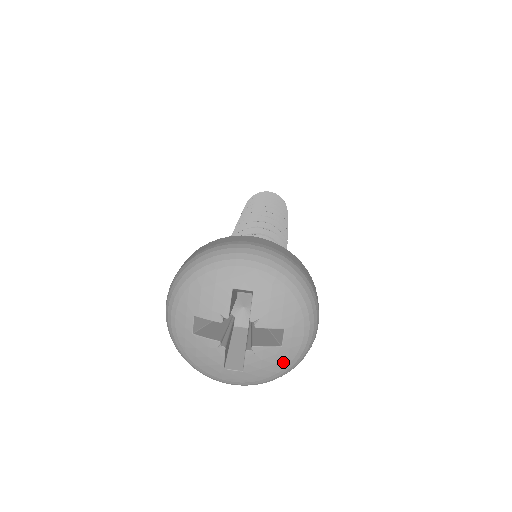
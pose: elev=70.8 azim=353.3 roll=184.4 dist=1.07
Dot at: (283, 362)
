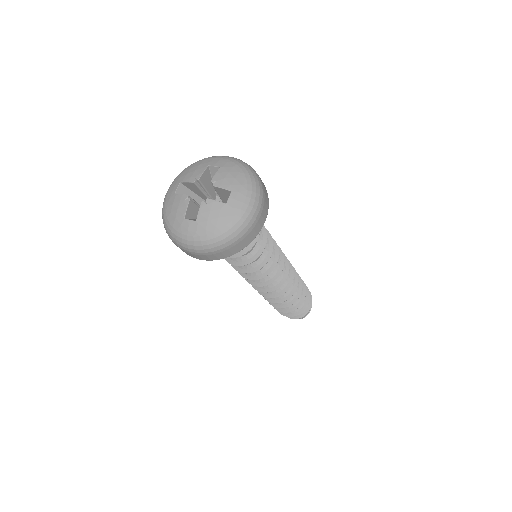
Dot at: (225, 219)
